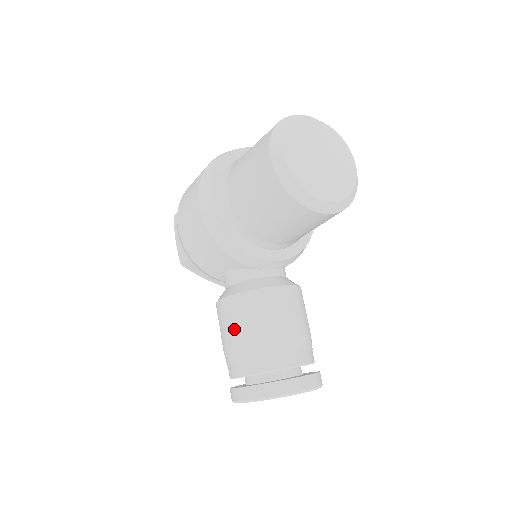
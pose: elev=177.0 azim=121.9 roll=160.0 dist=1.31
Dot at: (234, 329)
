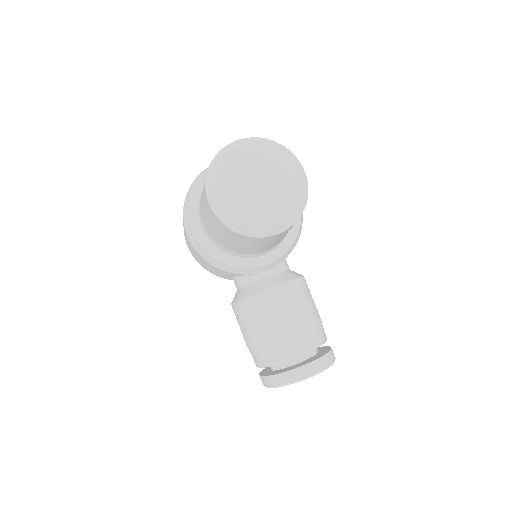
Dot at: (245, 330)
